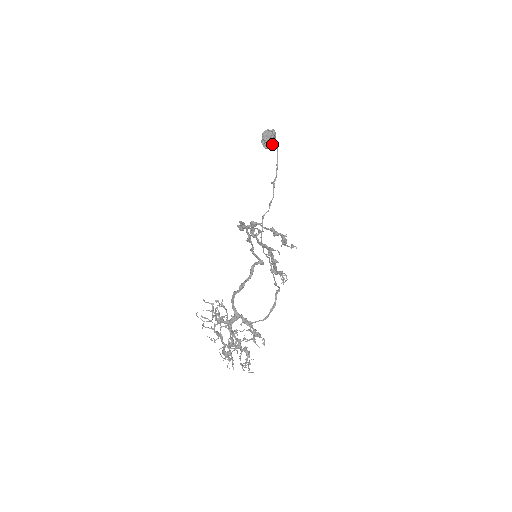
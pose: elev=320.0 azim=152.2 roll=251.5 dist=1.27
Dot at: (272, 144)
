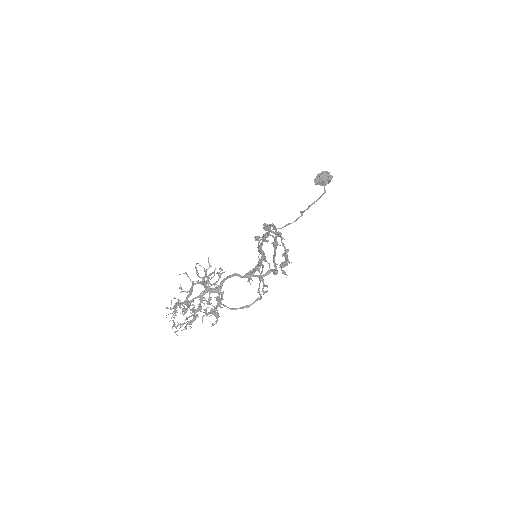
Dot at: (324, 186)
